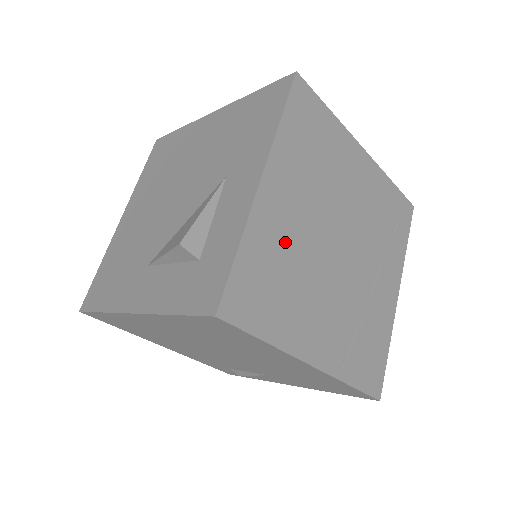
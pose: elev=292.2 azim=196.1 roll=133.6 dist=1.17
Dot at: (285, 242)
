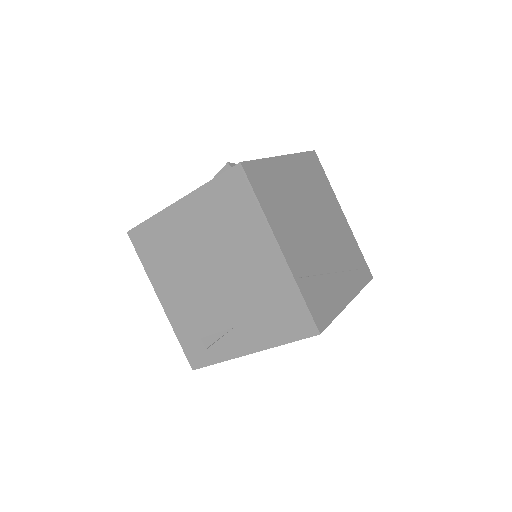
Dot at: (286, 187)
